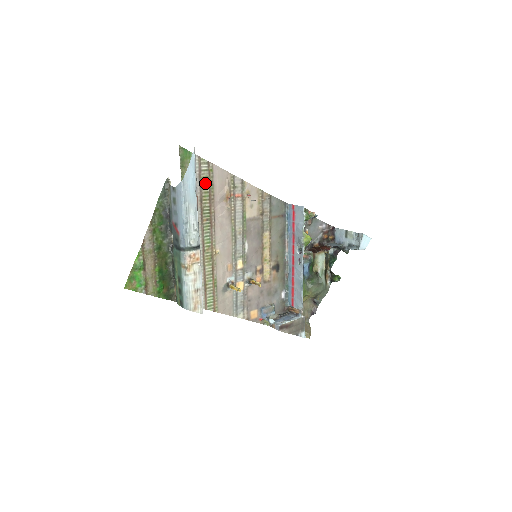
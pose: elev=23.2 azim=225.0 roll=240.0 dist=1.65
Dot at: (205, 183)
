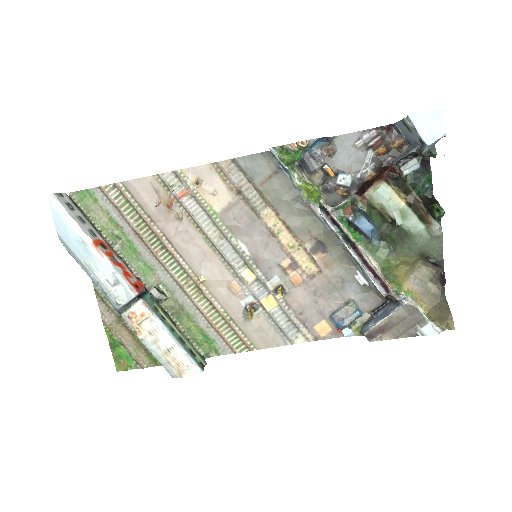
Dot at: (129, 210)
